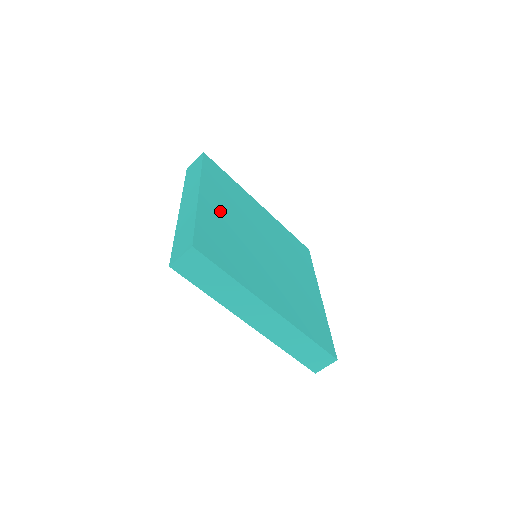
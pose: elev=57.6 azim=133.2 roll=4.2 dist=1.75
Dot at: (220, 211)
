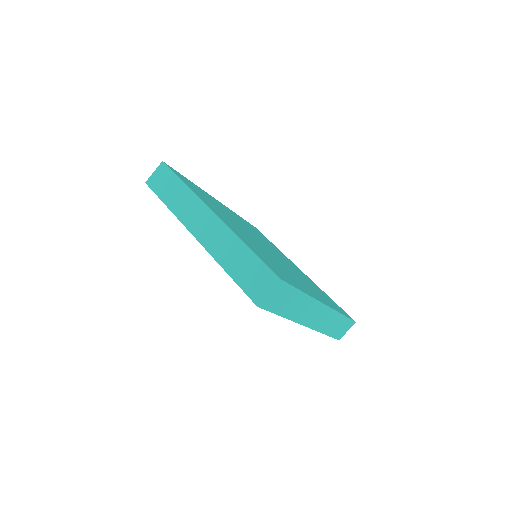
Dot at: (233, 226)
